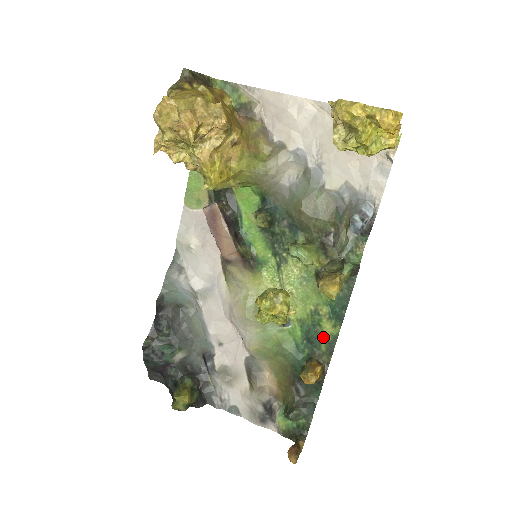
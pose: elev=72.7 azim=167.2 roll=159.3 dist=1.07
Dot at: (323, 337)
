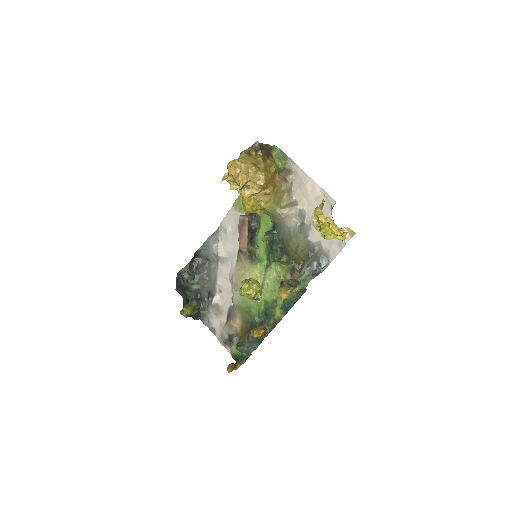
Dot at: (274, 316)
